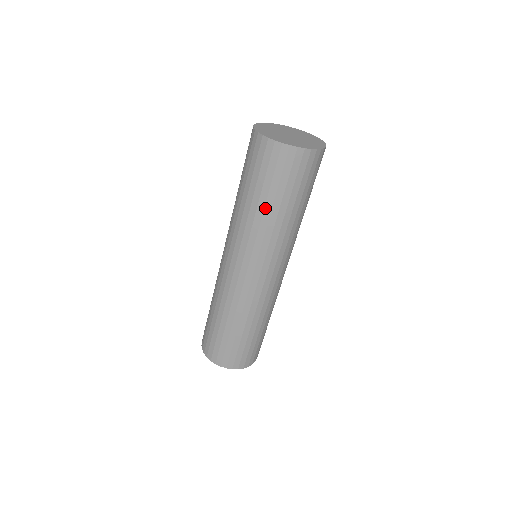
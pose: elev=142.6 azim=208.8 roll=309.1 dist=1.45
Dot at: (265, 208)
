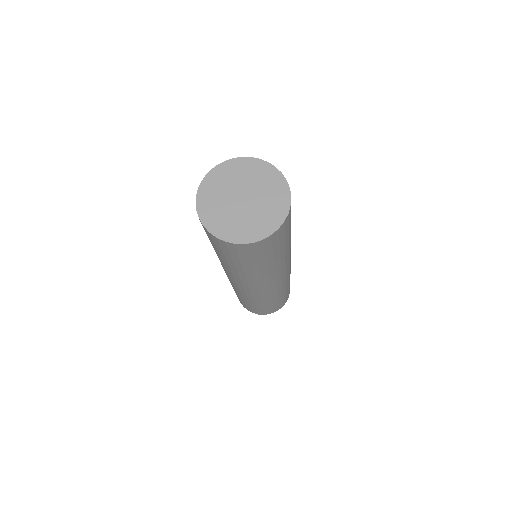
Dot at: (268, 265)
